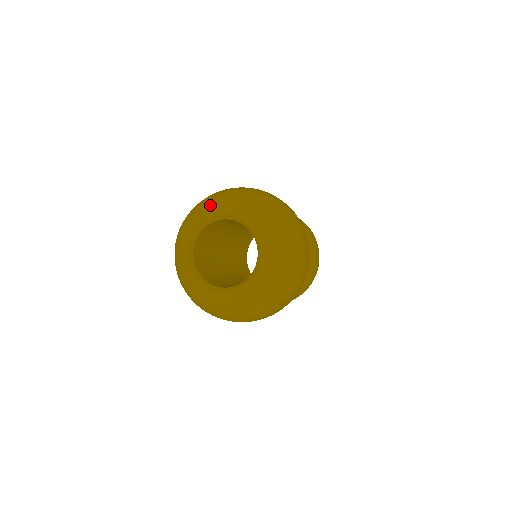
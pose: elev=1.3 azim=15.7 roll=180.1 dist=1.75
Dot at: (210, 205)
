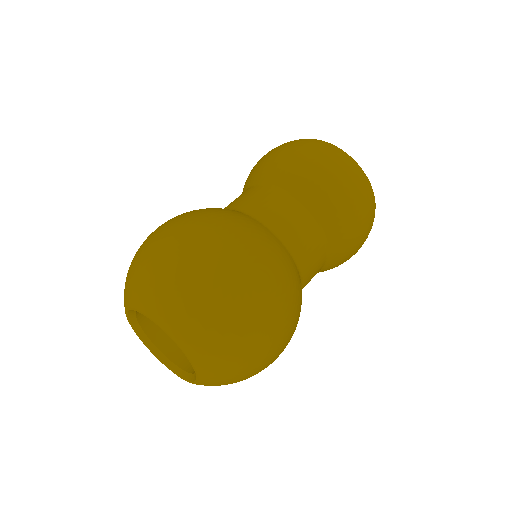
Dot at: (177, 319)
